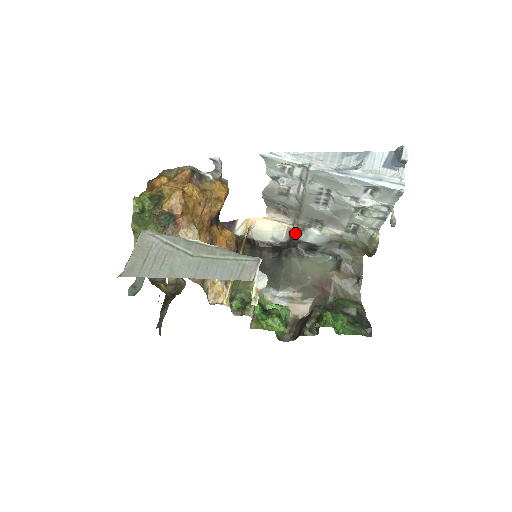
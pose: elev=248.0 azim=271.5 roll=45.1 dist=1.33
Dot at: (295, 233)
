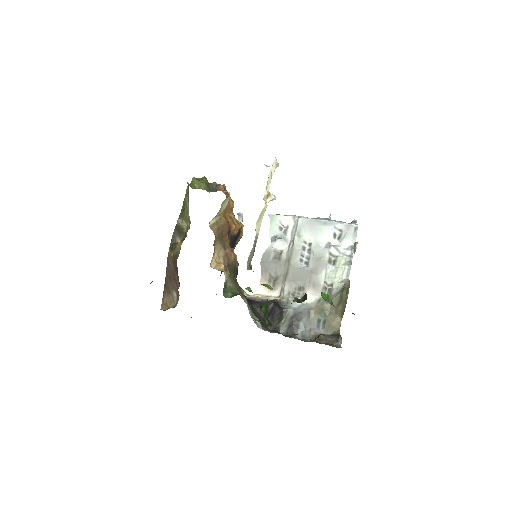
Dot at: (280, 305)
